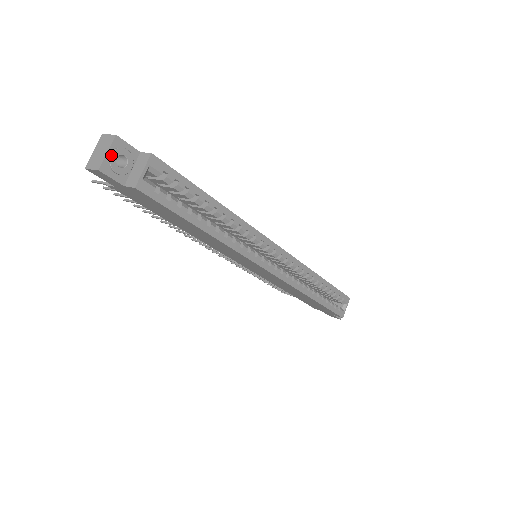
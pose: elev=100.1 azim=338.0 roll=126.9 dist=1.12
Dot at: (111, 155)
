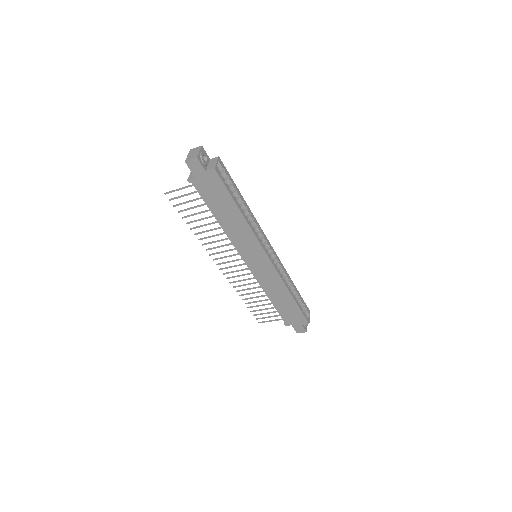
Dot at: (201, 153)
